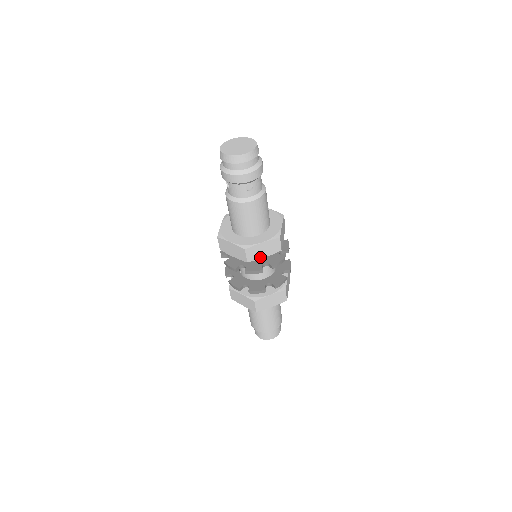
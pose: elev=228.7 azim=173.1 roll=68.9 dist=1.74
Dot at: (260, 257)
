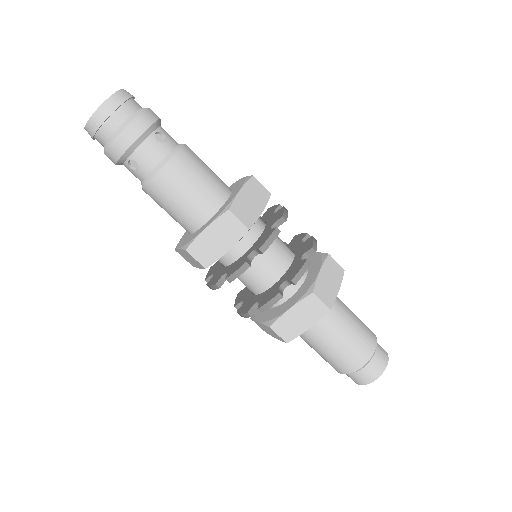
Dot at: (256, 215)
